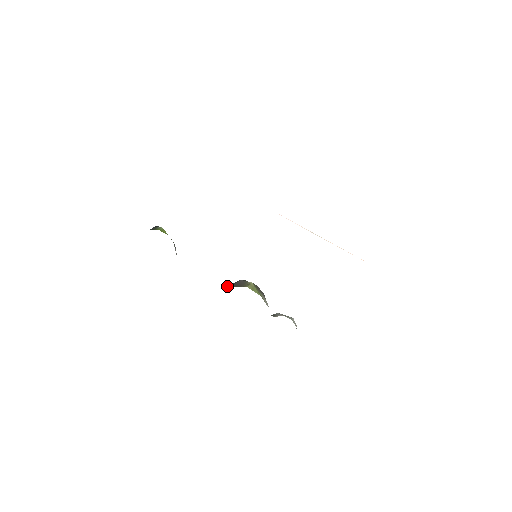
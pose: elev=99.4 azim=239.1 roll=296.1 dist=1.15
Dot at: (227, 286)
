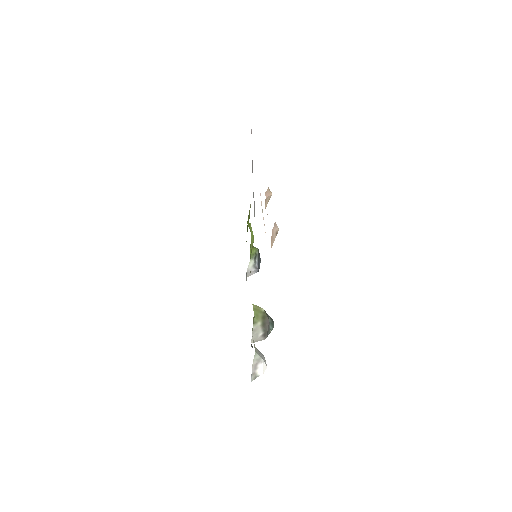
Dot at: occluded
